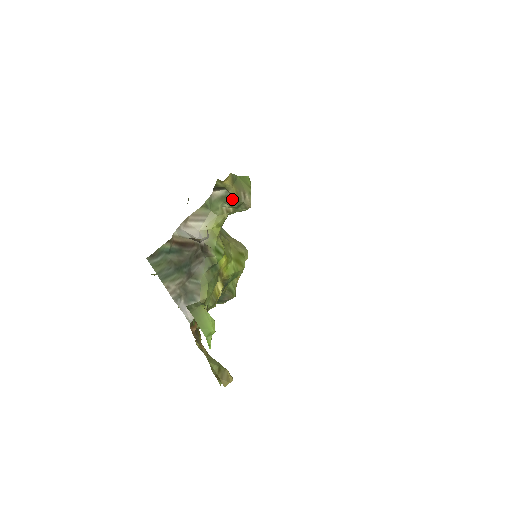
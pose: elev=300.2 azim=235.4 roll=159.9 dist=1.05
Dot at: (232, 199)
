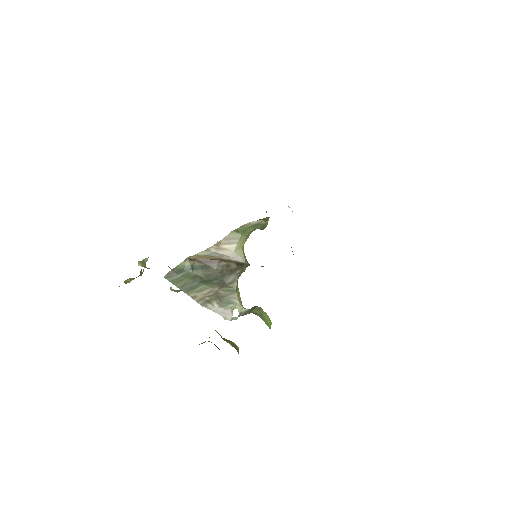
Dot at: (265, 226)
